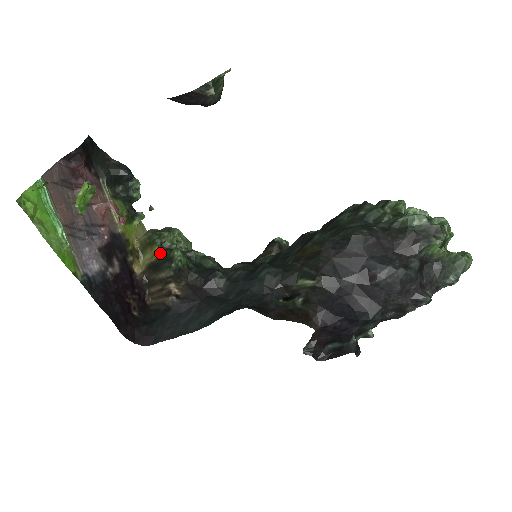
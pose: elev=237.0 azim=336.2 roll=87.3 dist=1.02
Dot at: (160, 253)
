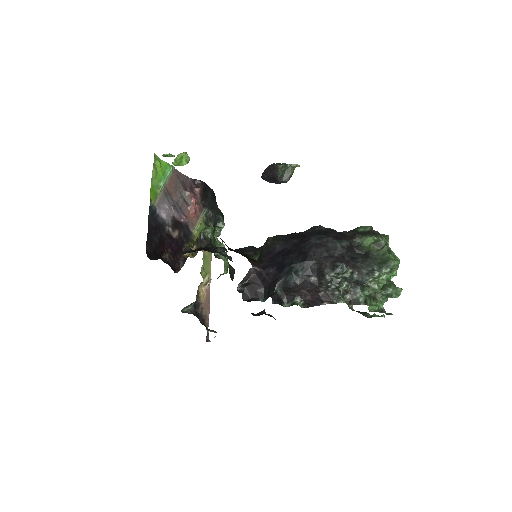
Dot at: occluded
